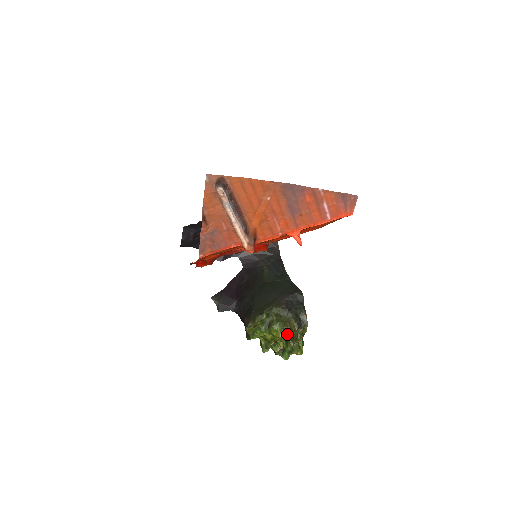
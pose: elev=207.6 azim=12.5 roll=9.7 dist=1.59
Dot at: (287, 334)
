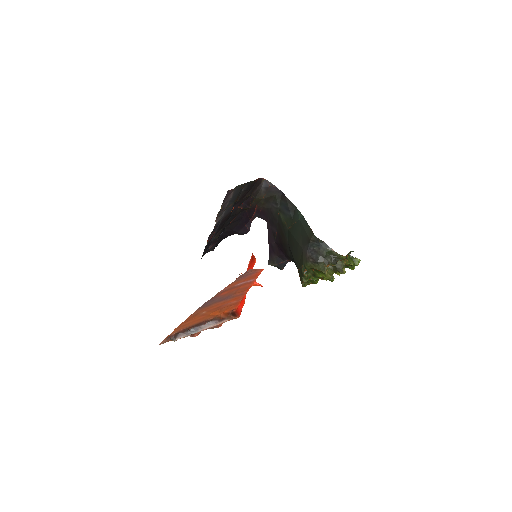
Dot at: (333, 268)
